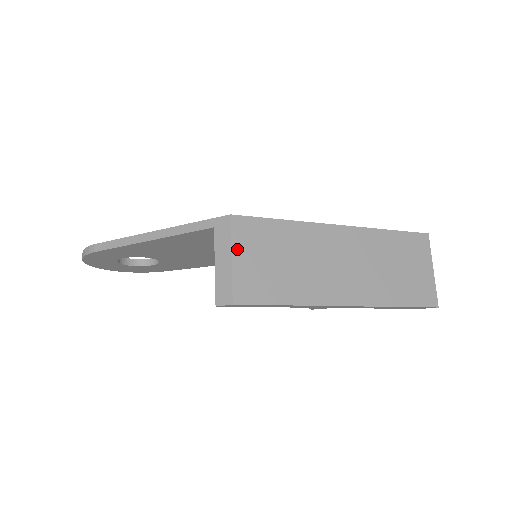
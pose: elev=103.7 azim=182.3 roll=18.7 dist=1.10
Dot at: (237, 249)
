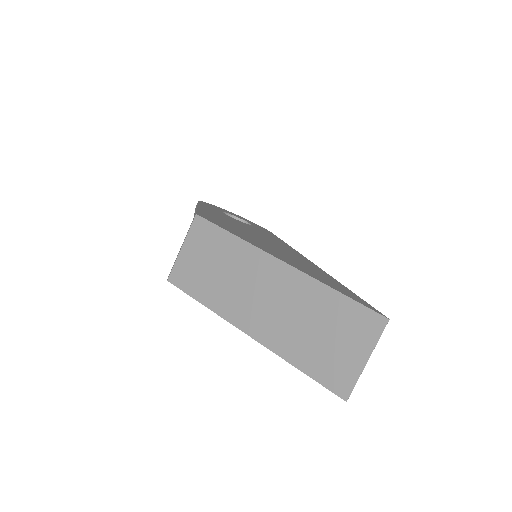
Dot at: (188, 242)
